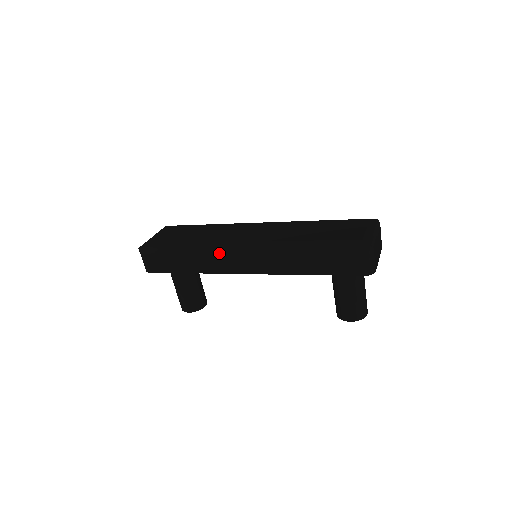
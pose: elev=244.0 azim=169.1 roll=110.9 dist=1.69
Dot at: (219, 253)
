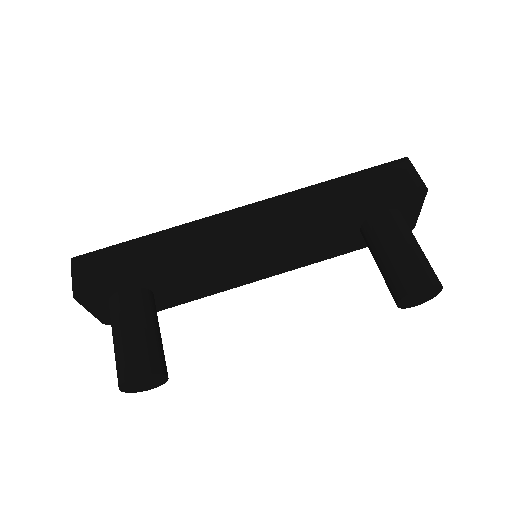
Dot at: (209, 220)
